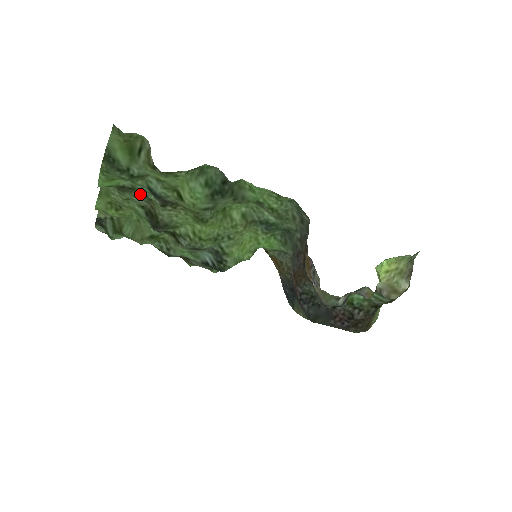
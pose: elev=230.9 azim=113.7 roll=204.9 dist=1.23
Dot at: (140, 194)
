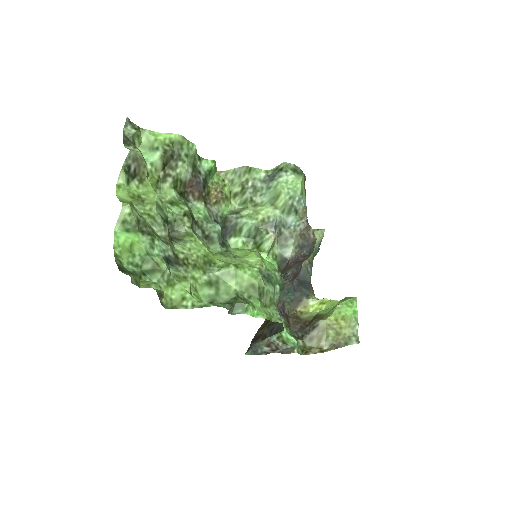
Dot at: (159, 237)
